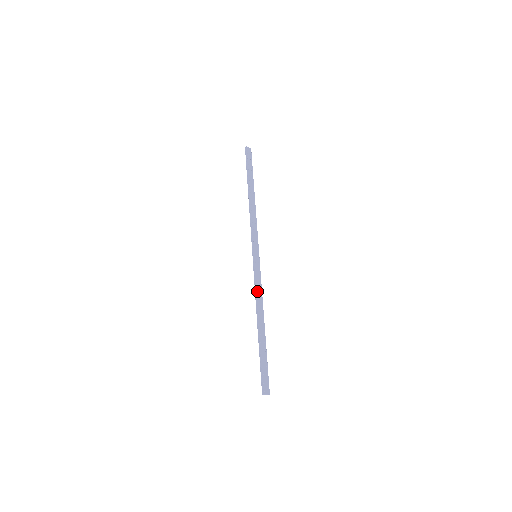
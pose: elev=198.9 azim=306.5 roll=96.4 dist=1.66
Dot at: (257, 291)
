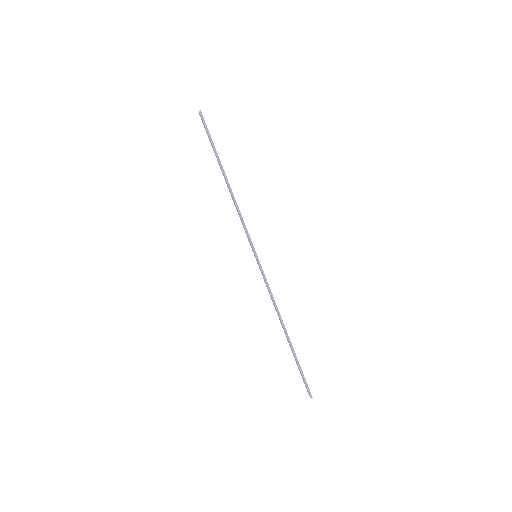
Dot at: occluded
